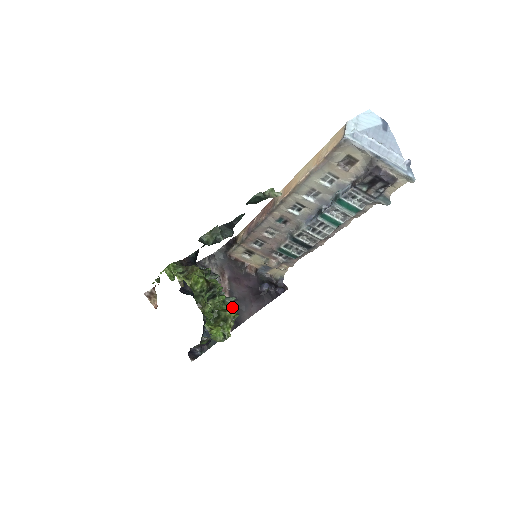
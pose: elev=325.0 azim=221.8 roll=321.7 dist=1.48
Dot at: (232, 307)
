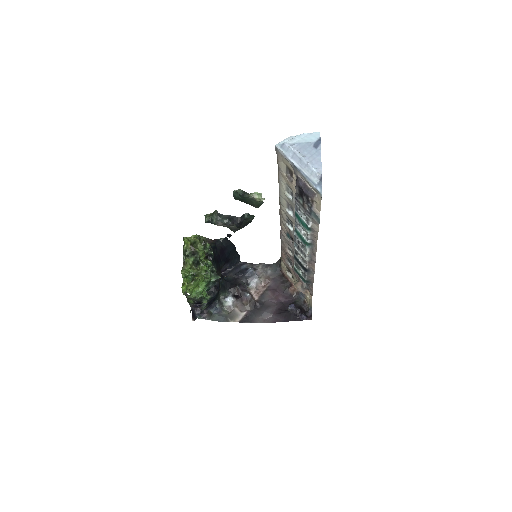
Dot at: (253, 307)
